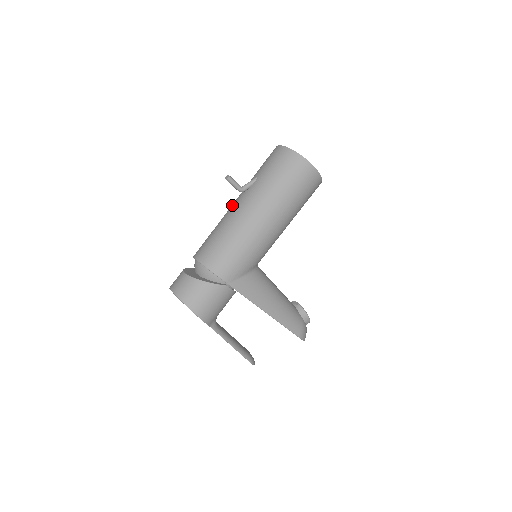
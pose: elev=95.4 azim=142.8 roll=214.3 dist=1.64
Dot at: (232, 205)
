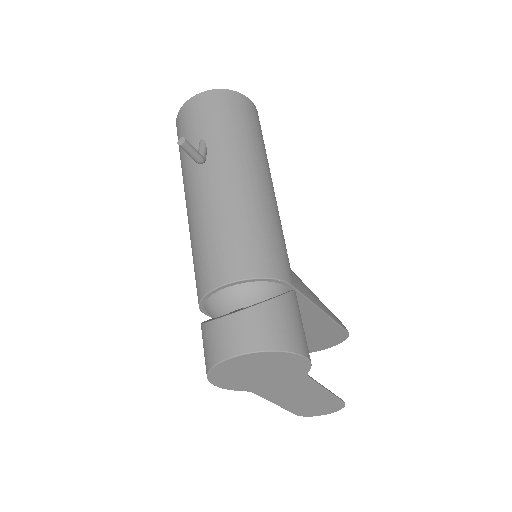
Dot at: (198, 191)
